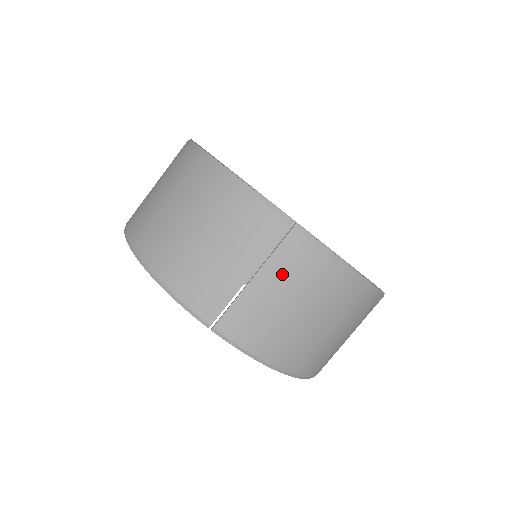
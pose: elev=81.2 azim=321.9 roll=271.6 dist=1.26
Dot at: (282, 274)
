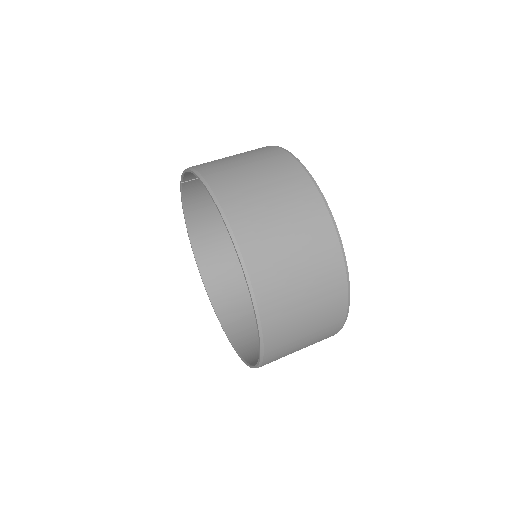
Dot at: occluded
